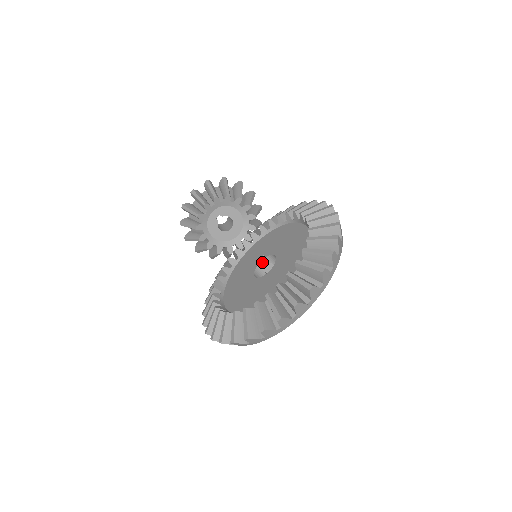
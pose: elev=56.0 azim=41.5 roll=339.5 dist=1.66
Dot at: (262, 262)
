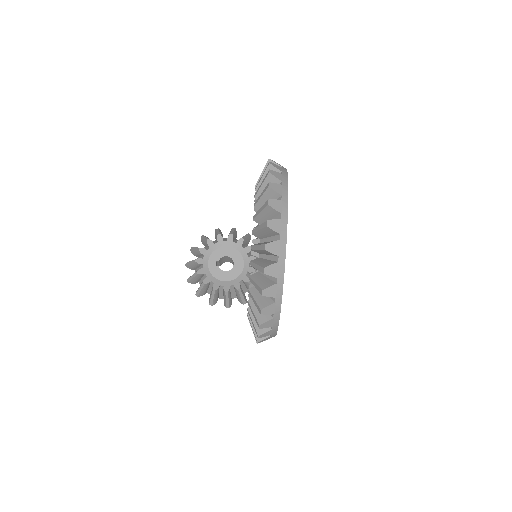
Dot at: occluded
